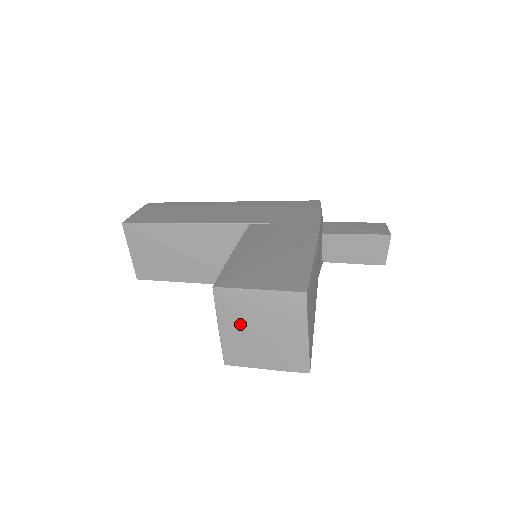
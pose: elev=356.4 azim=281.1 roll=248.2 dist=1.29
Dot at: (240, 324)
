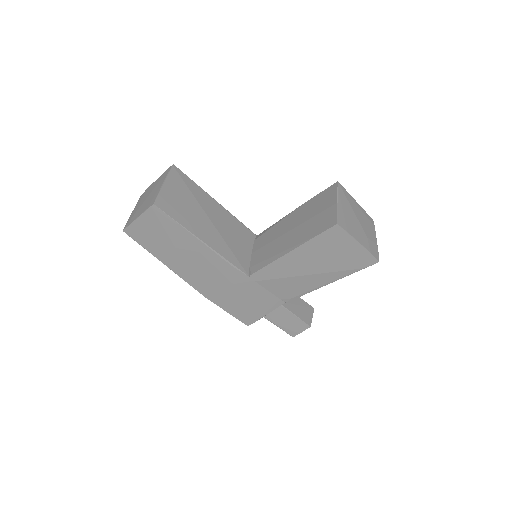
Dot at: (348, 208)
